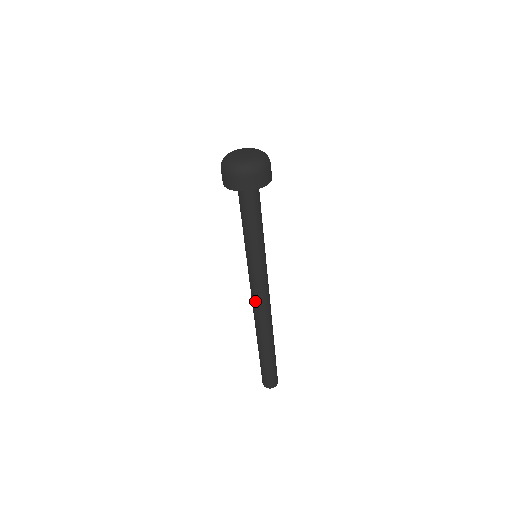
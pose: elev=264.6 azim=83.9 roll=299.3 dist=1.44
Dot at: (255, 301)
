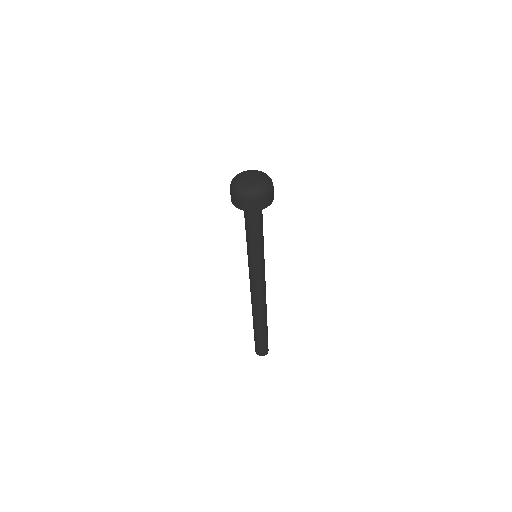
Dot at: (253, 291)
